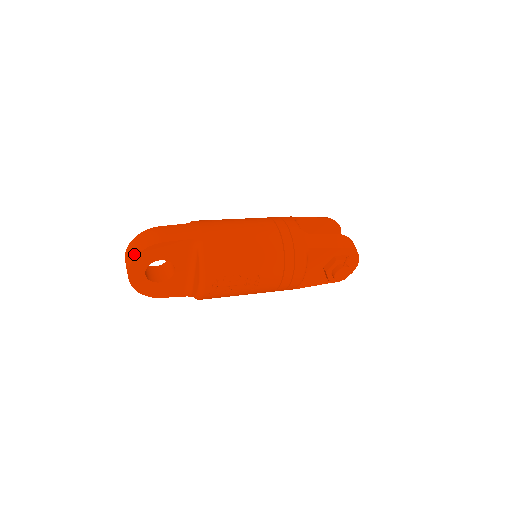
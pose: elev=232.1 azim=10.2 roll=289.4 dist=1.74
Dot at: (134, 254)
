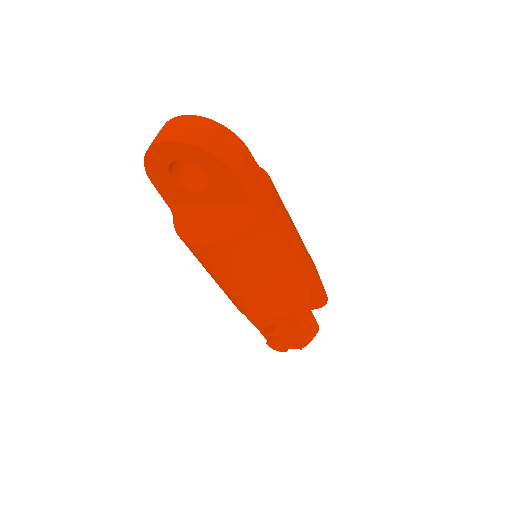
Dot at: (198, 141)
